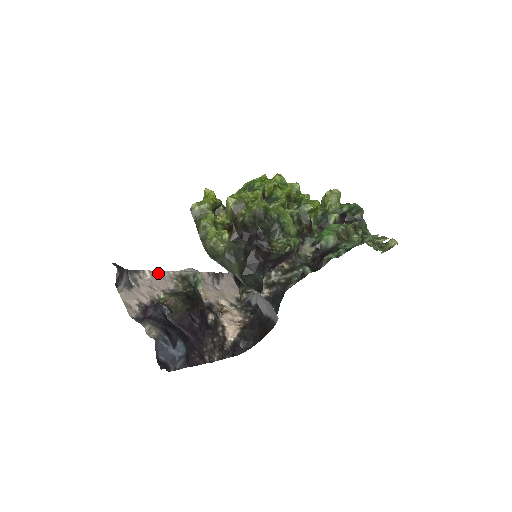
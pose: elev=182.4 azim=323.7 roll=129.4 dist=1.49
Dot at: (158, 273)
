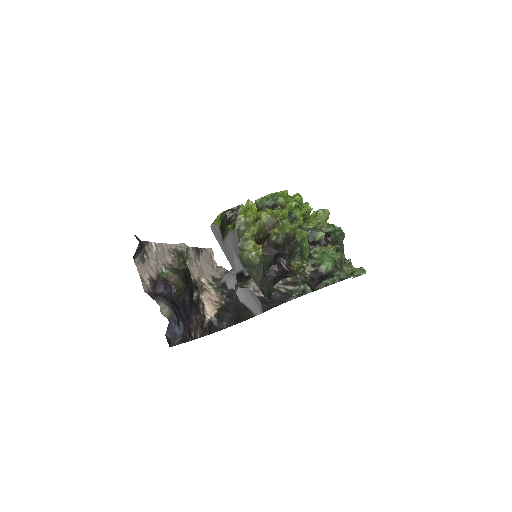
Dot at: (160, 245)
